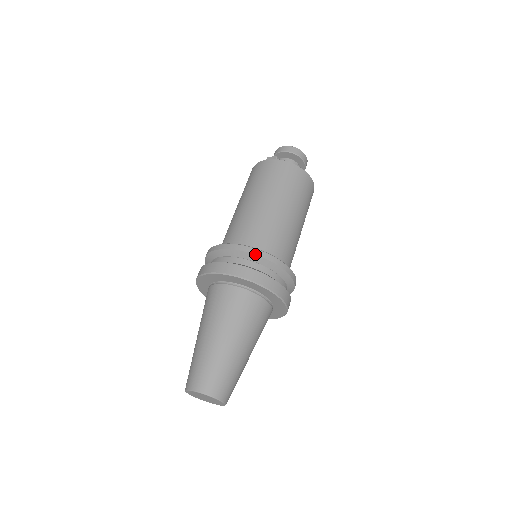
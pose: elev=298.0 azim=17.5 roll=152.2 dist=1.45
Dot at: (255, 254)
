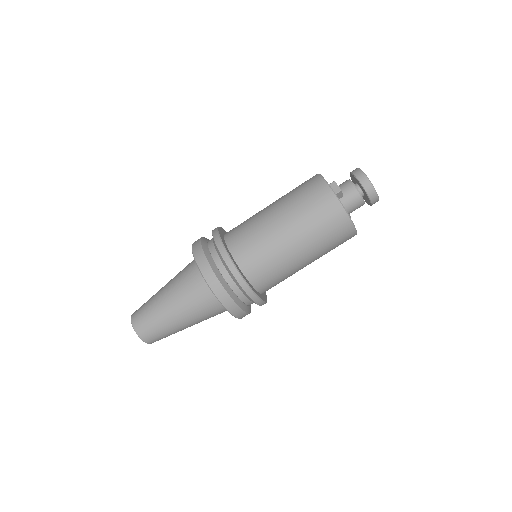
Dot at: (236, 278)
